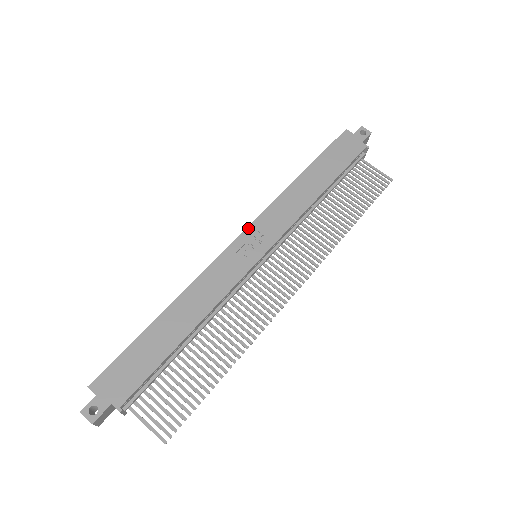
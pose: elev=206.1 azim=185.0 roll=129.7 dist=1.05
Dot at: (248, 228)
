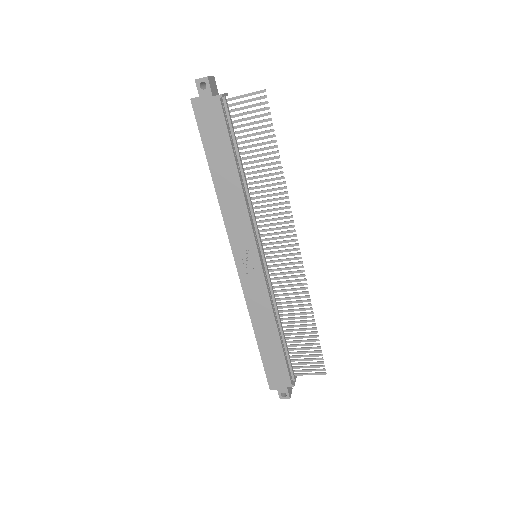
Dot at: (233, 253)
